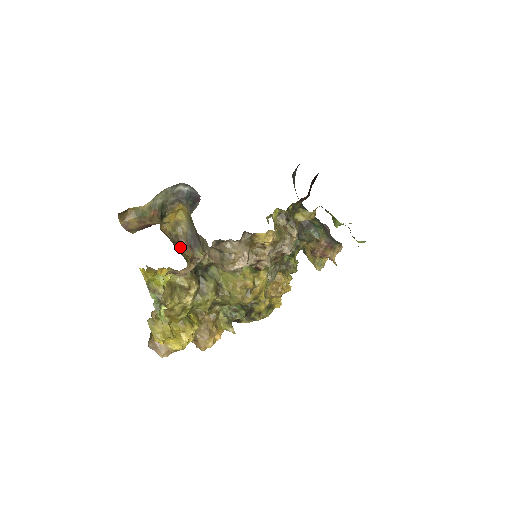
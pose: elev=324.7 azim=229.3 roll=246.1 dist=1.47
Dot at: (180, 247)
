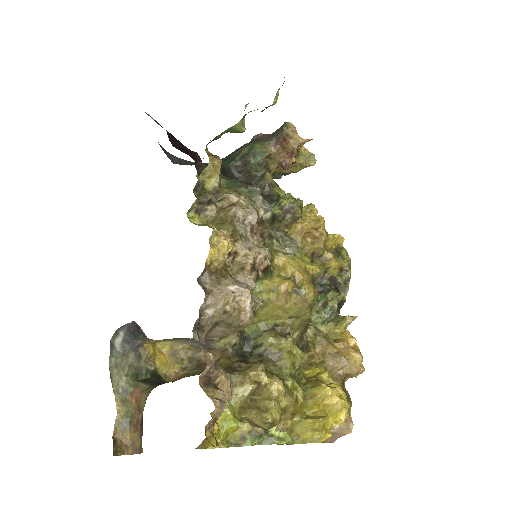
Dot at: (205, 362)
